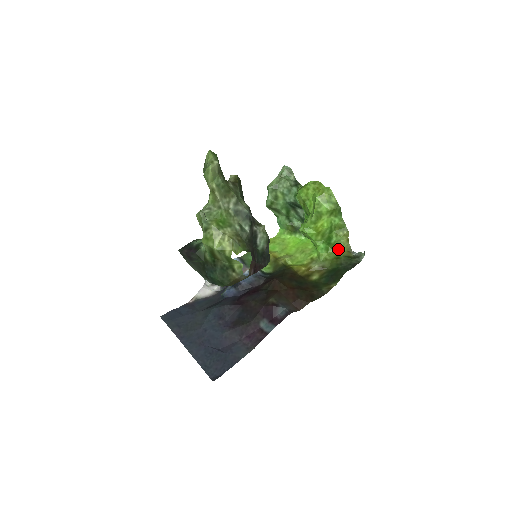
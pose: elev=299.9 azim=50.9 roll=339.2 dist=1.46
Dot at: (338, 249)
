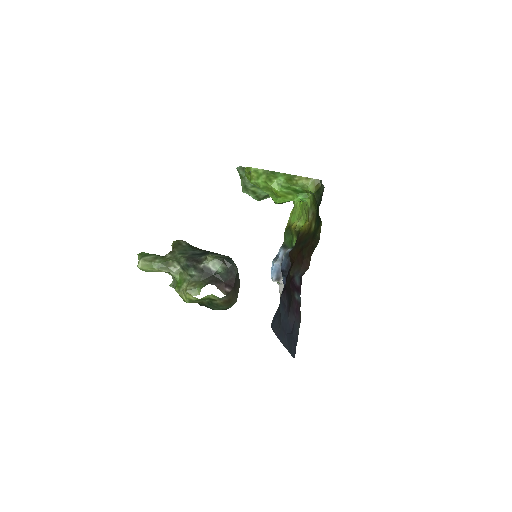
Dot at: (309, 191)
